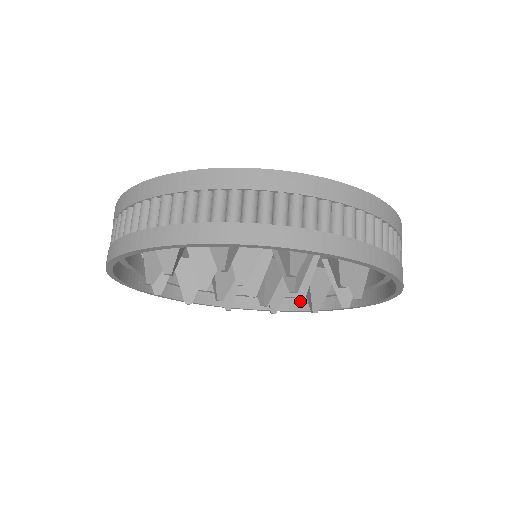
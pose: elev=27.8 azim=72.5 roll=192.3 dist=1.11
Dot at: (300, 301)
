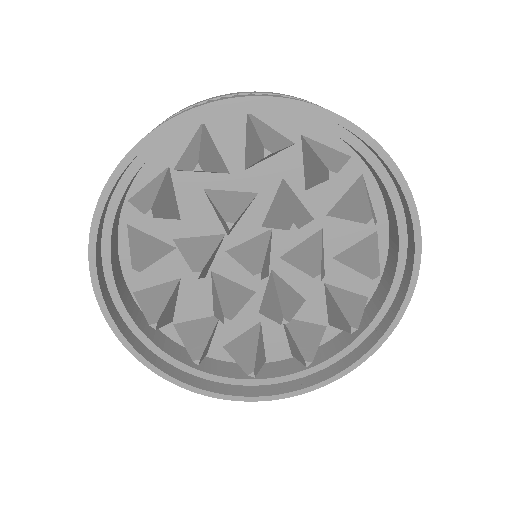
Dot at: (317, 275)
